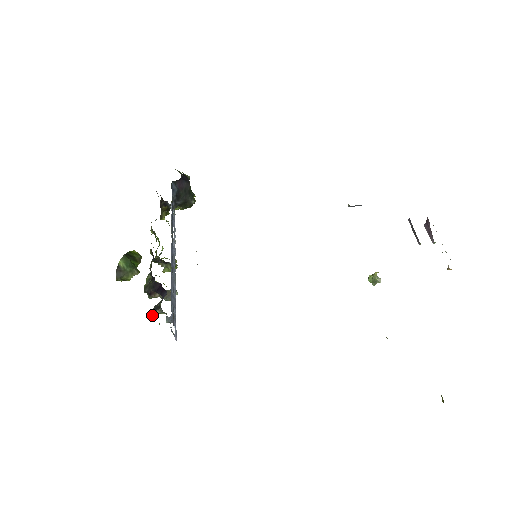
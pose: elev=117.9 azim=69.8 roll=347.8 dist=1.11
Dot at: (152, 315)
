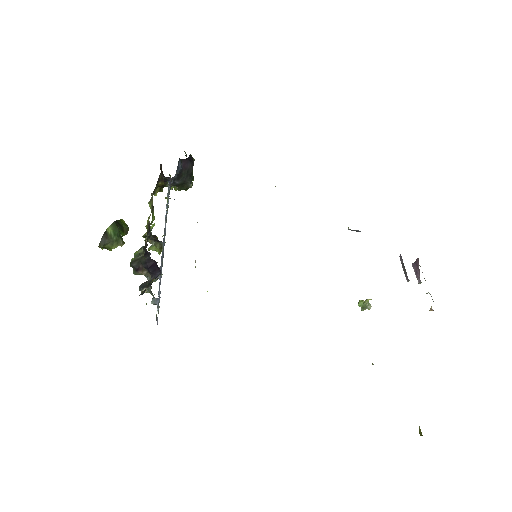
Dot at: (141, 292)
